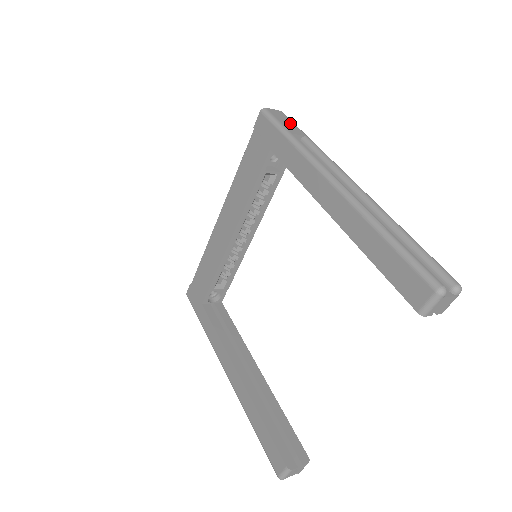
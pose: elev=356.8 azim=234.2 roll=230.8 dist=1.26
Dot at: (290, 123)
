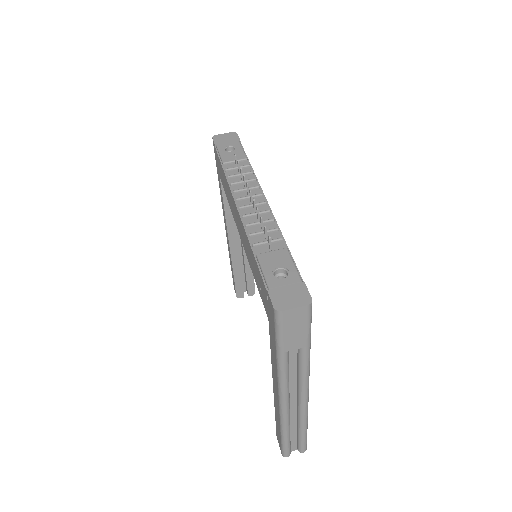
Dot at: (300, 331)
